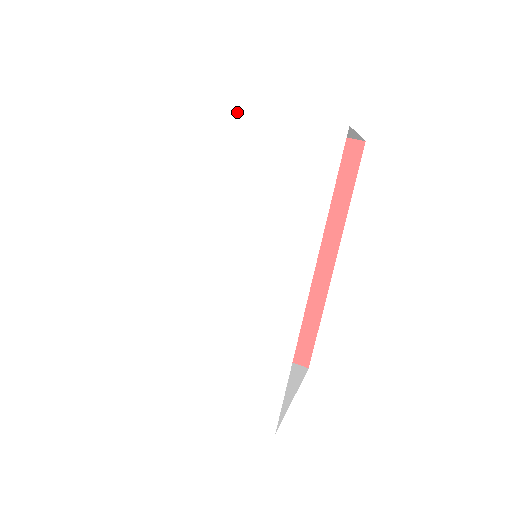
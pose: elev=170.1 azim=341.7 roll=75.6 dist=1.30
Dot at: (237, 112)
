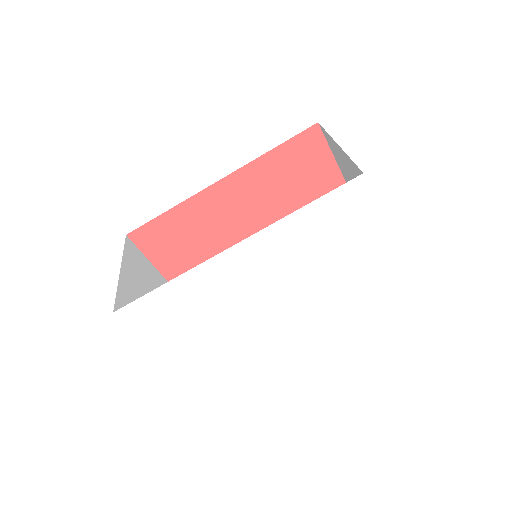
Dot at: (377, 220)
